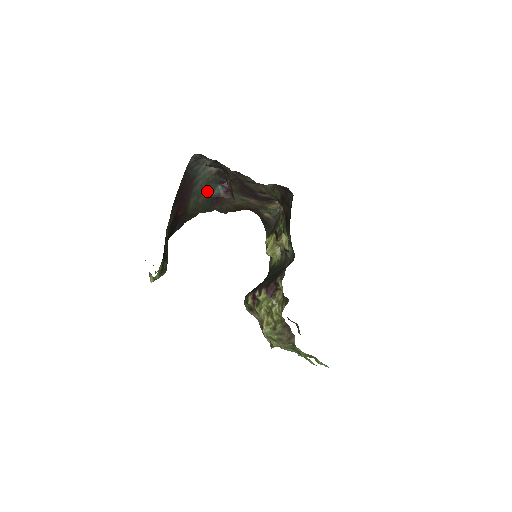
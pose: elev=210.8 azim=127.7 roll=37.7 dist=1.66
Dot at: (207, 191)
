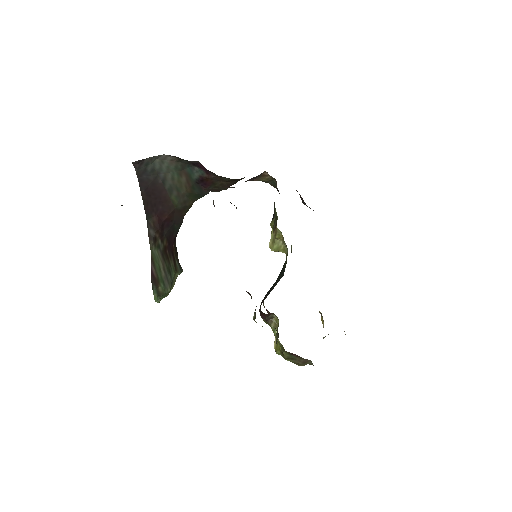
Dot at: (185, 179)
